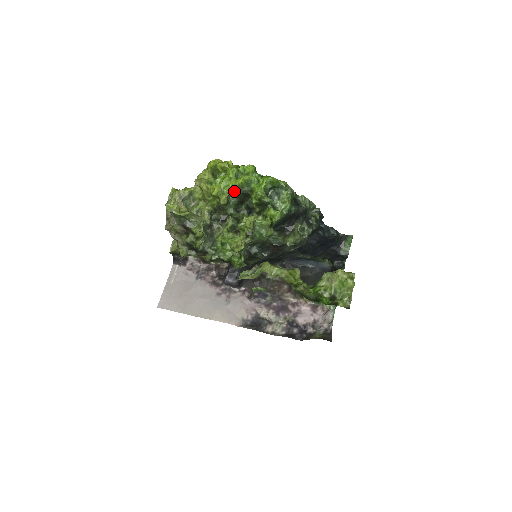
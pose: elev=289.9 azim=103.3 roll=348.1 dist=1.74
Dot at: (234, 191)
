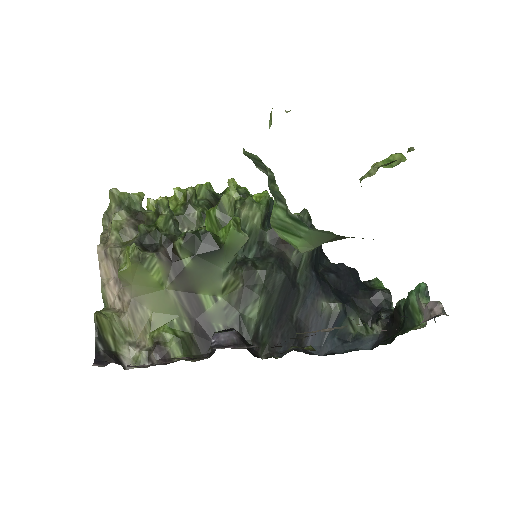
Dot at: (202, 185)
